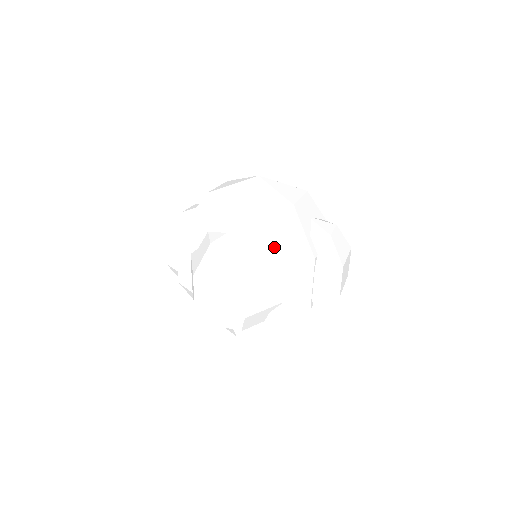
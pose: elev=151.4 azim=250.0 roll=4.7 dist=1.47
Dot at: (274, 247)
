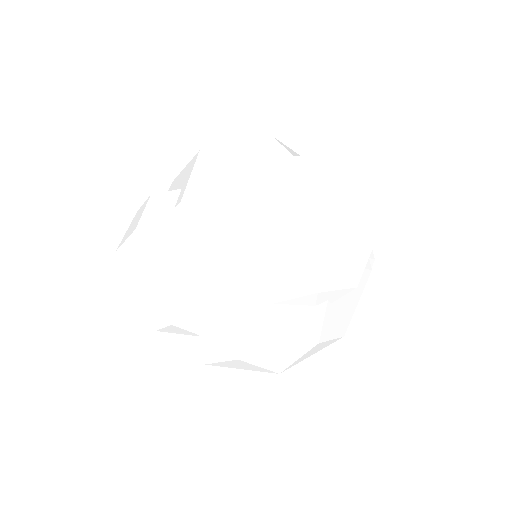
Dot at: occluded
